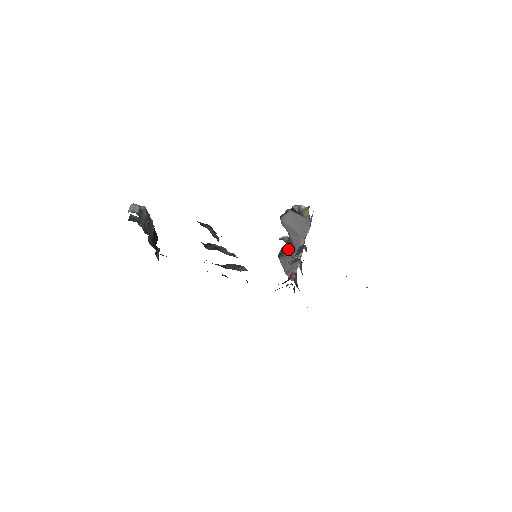
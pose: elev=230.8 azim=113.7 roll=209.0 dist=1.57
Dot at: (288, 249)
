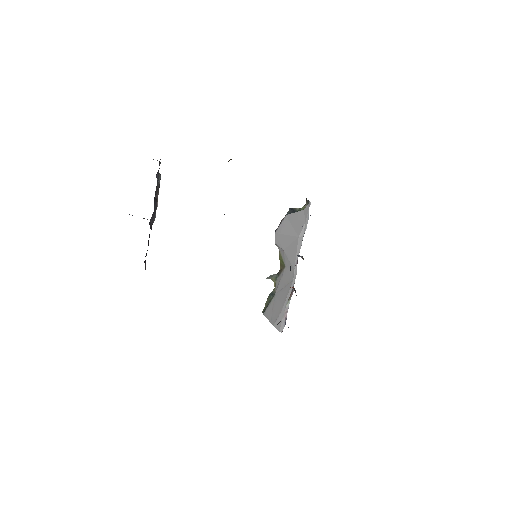
Dot at: (279, 282)
